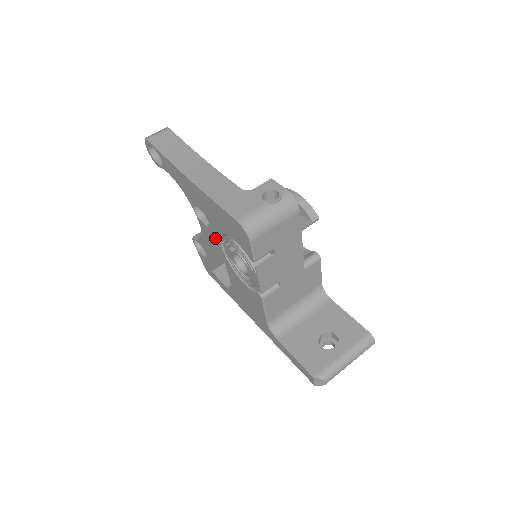
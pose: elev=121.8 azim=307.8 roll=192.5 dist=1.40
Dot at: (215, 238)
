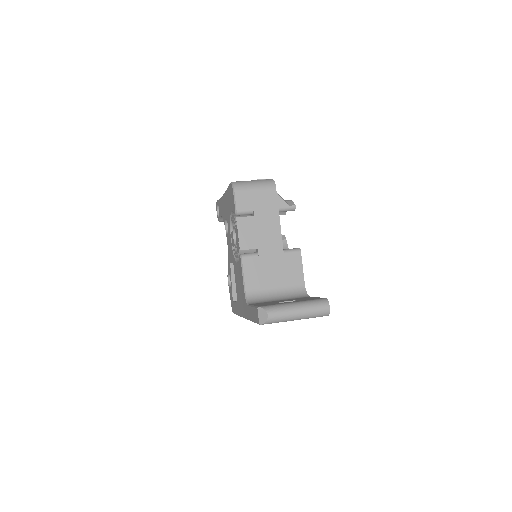
Dot at: (230, 238)
